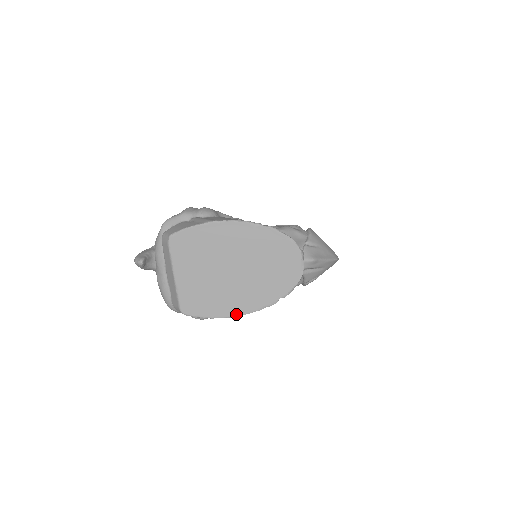
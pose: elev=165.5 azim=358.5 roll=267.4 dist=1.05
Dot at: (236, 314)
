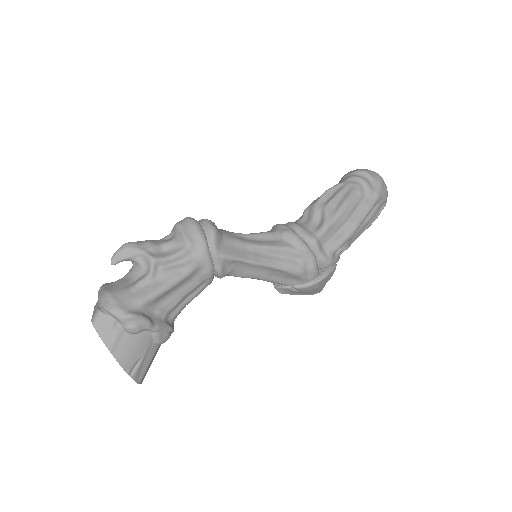
Dot at: occluded
